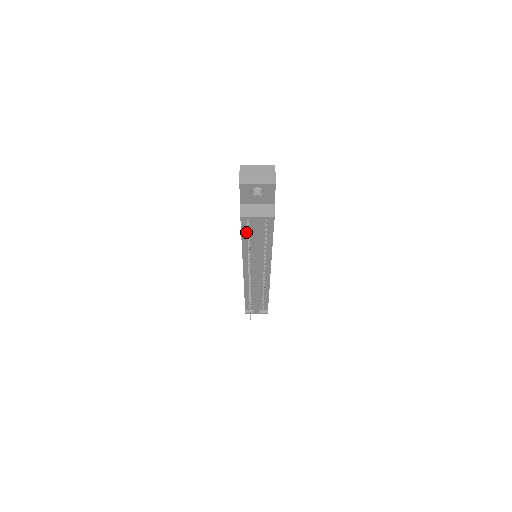
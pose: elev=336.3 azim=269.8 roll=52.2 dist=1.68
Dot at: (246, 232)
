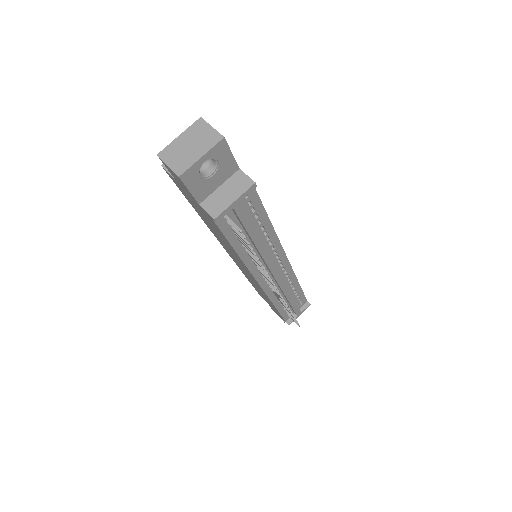
Dot at: (232, 234)
